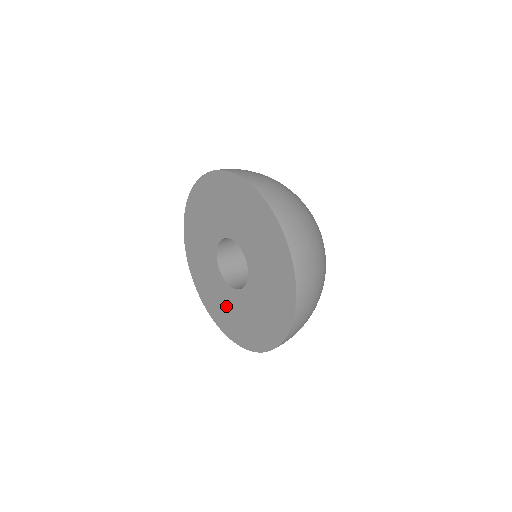
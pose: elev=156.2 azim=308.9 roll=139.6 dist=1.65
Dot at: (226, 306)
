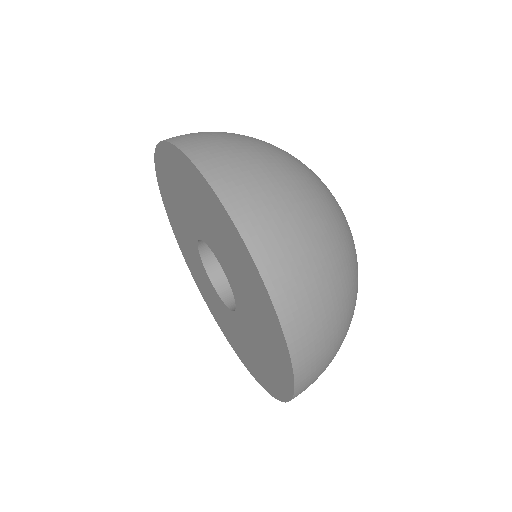
Dot at: (232, 330)
